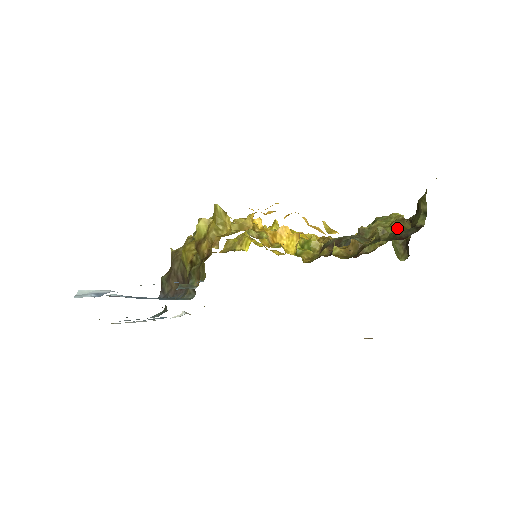
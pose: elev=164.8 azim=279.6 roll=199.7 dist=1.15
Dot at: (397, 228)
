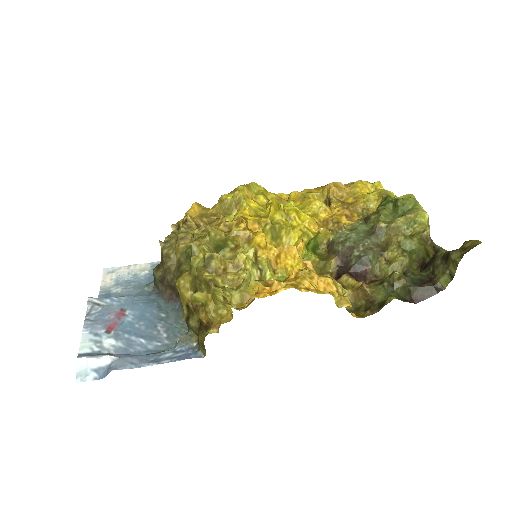
Dot at: (418, 244)
